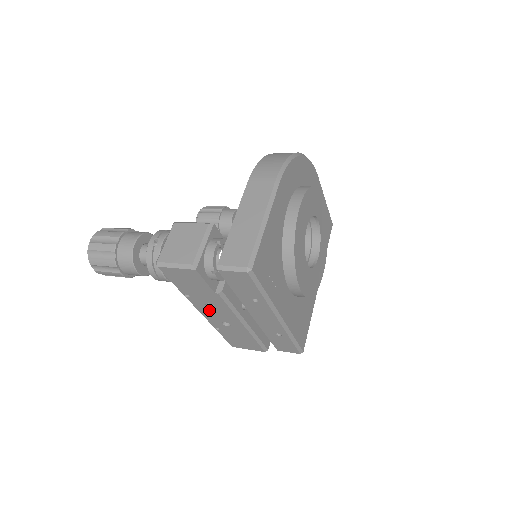
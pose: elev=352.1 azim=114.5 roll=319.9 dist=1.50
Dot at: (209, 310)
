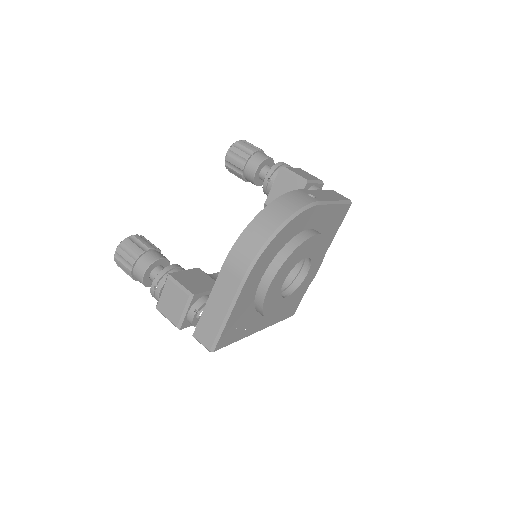
Dot at: occluded
